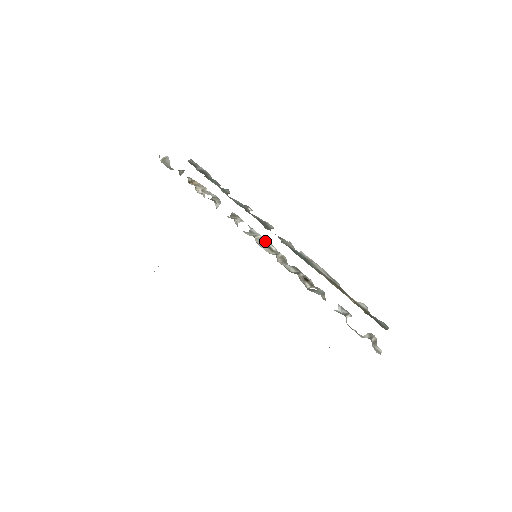
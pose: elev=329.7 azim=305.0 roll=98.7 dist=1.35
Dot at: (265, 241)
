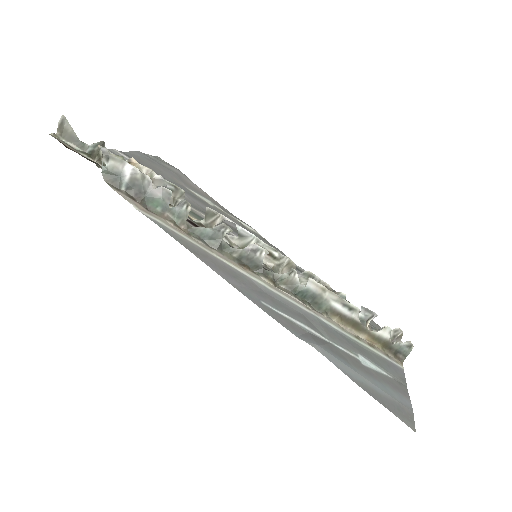
Dot at: (262, 246)
